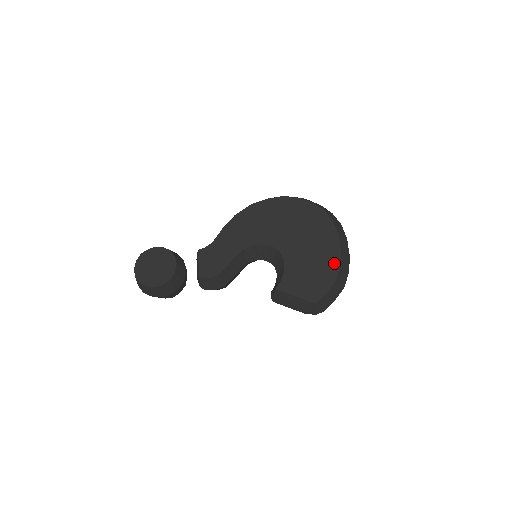
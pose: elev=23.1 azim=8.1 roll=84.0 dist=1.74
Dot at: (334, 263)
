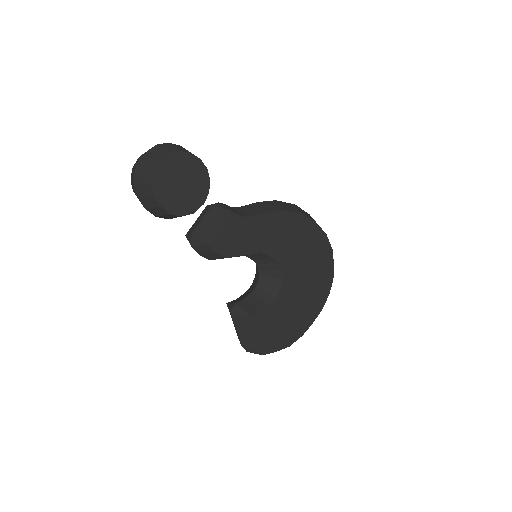
Dot at: (301, 331)
